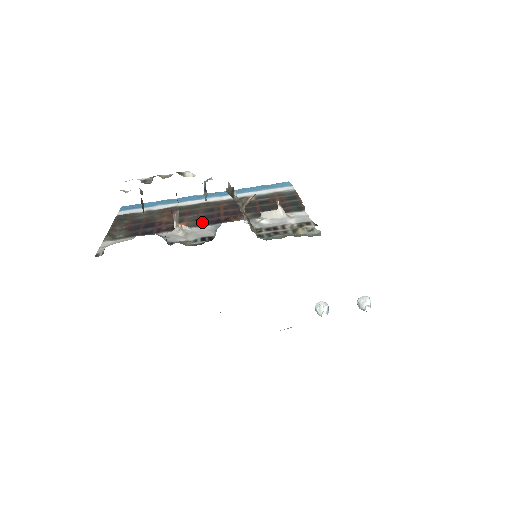
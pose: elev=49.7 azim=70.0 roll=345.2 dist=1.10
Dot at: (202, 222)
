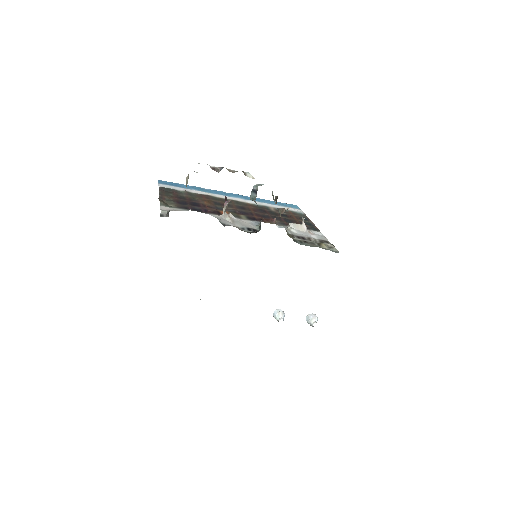
Dot at: (241, 215)
